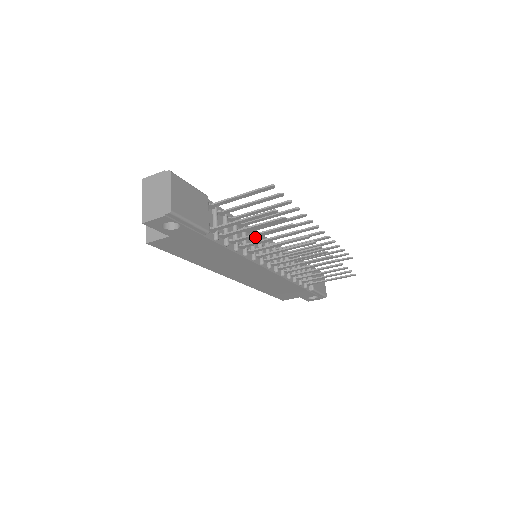
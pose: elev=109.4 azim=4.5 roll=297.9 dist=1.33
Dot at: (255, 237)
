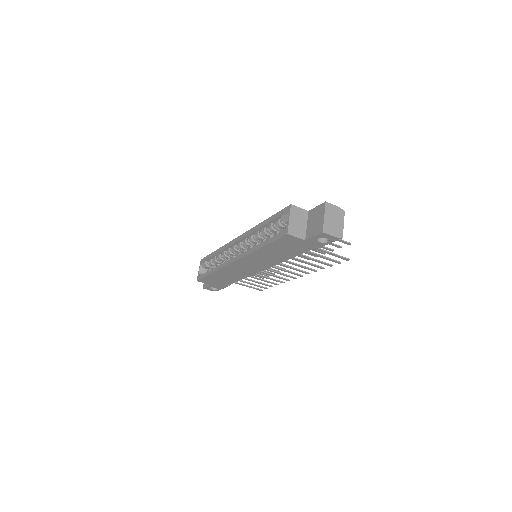
Dot at: occluded
